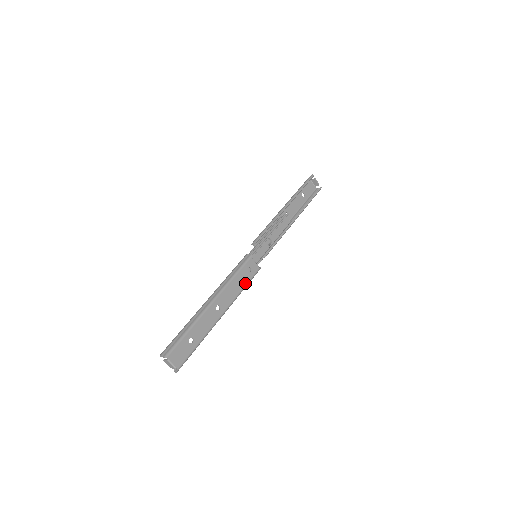
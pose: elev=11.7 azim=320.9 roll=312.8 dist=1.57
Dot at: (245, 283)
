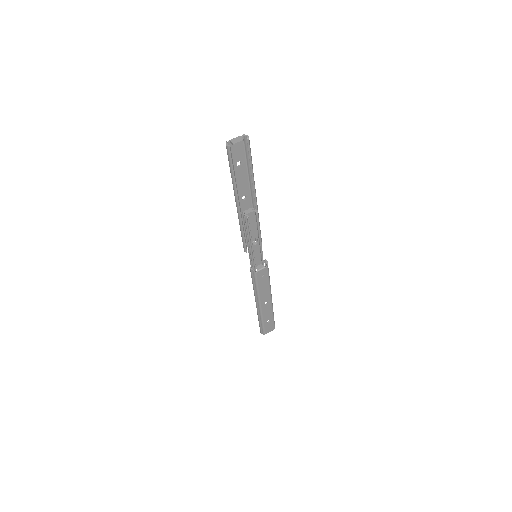
Dot at: (267, 281)
